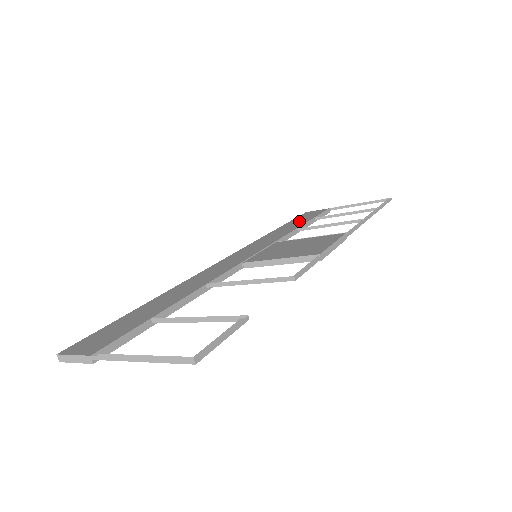
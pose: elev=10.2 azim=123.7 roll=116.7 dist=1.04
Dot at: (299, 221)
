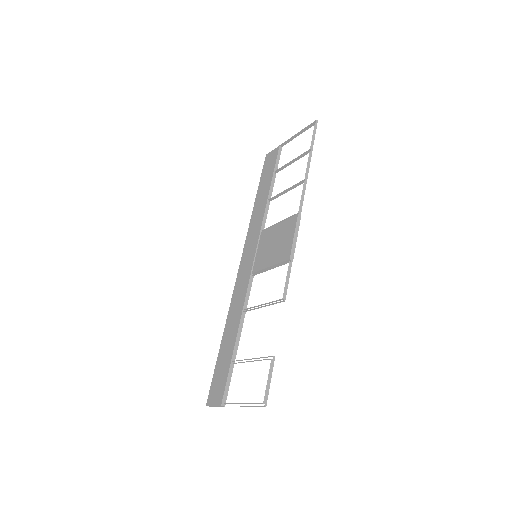
Dot at: (266, 181)
